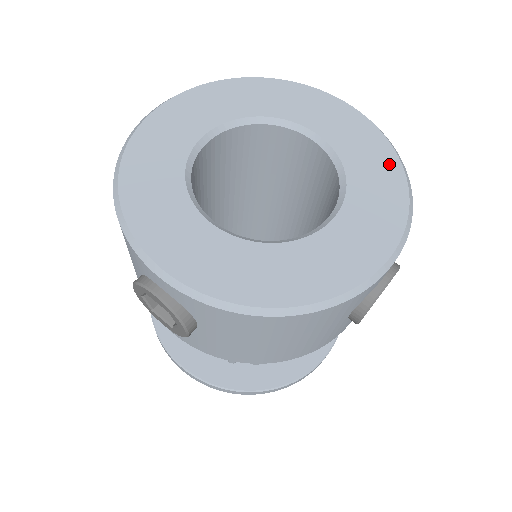
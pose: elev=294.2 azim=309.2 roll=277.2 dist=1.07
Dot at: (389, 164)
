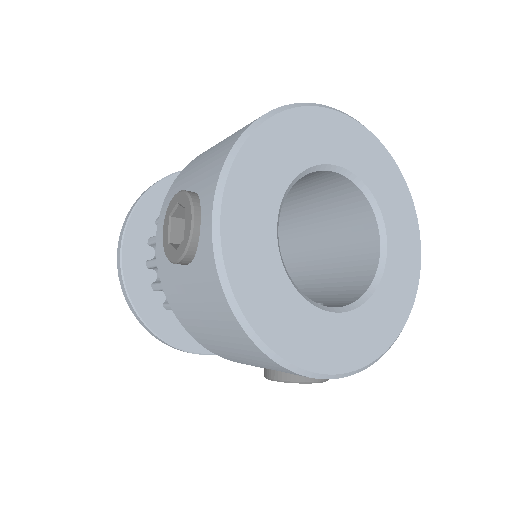
Dot at: (398, 320)
